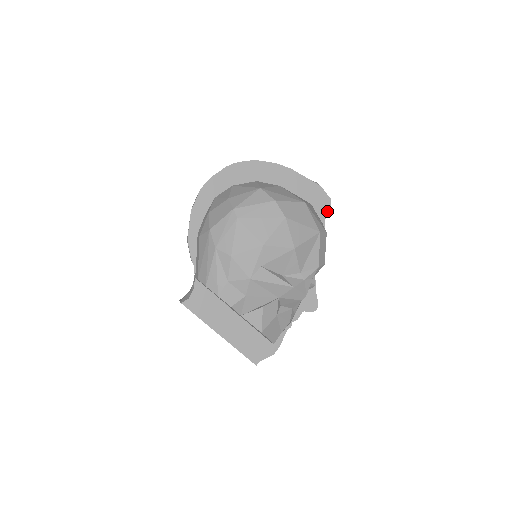
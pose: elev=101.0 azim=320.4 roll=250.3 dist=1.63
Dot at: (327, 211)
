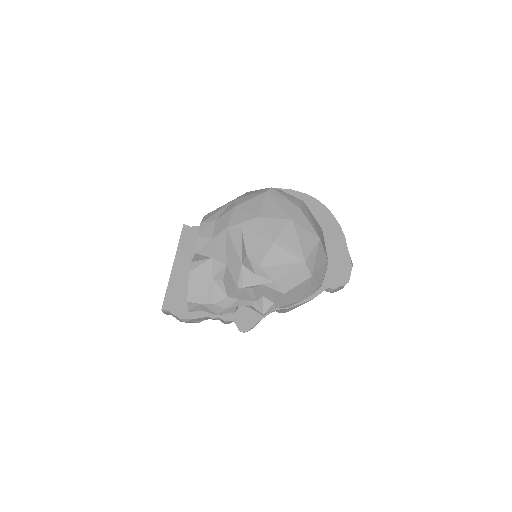
Dot at: (336, 286)
